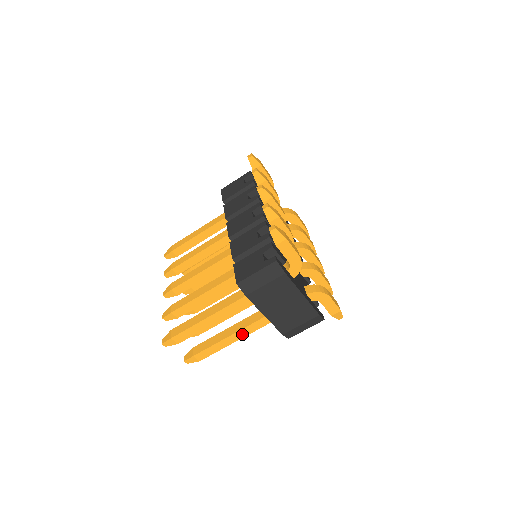
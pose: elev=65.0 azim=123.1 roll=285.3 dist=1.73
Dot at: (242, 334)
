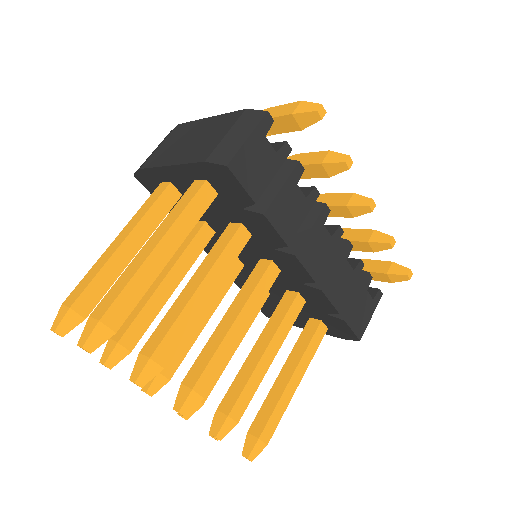
Dot at: (164, 229)
